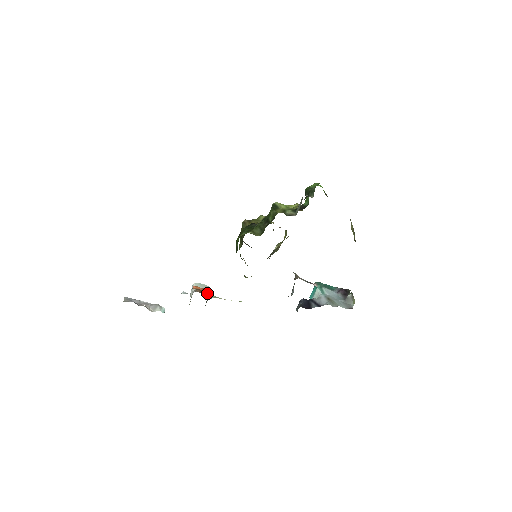
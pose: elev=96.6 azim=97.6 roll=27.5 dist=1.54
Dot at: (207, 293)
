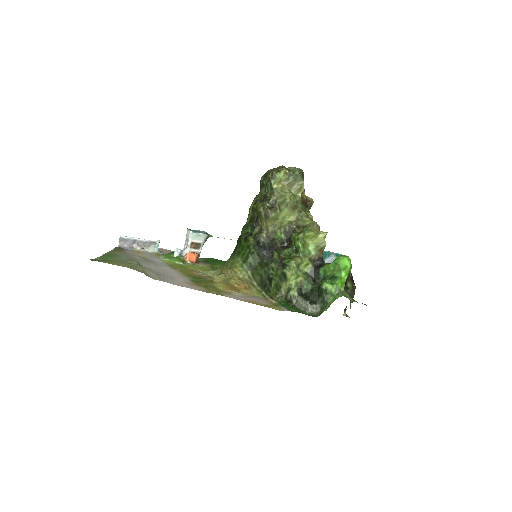
Dot at: (201, 248)
